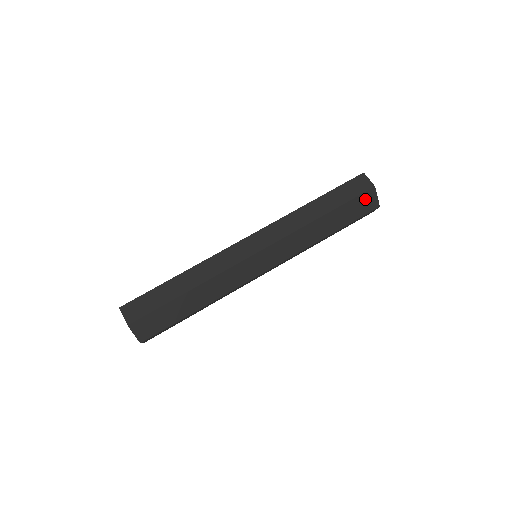
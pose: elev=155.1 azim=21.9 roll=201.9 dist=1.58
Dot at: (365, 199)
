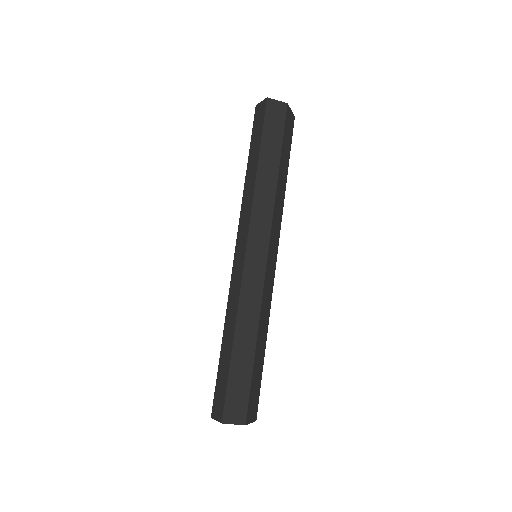
Dot at: (288, 122)
